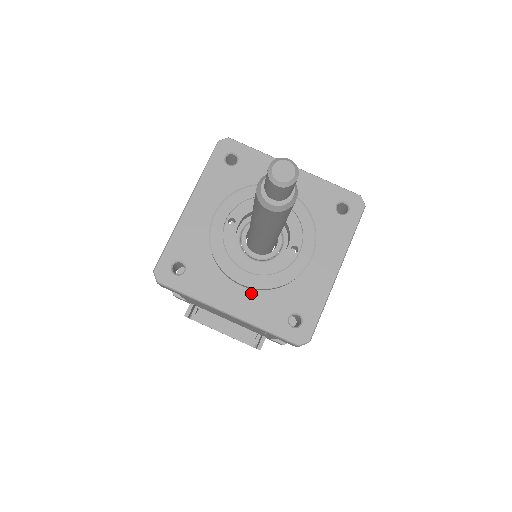
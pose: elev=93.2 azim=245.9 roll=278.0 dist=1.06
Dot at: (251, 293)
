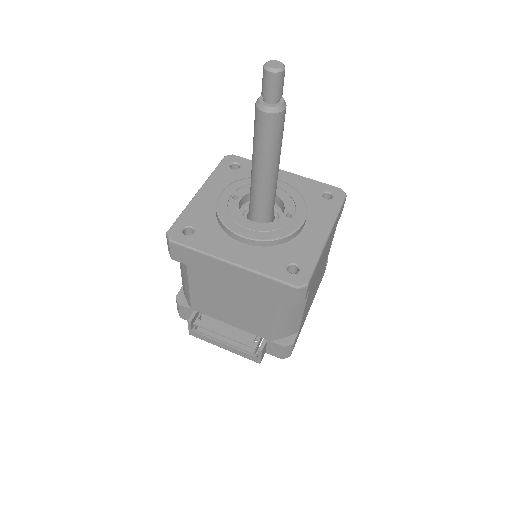
Dot at: (252, 248)
